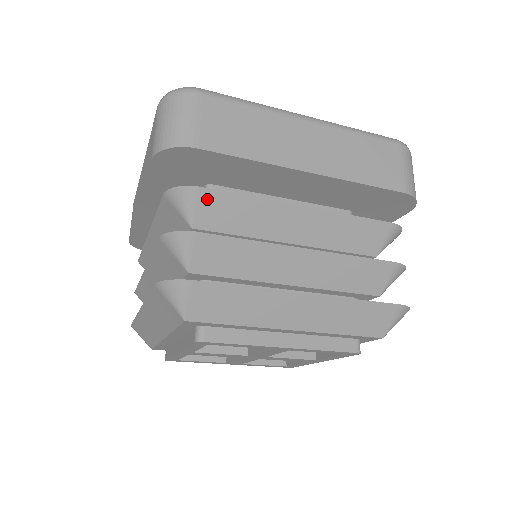
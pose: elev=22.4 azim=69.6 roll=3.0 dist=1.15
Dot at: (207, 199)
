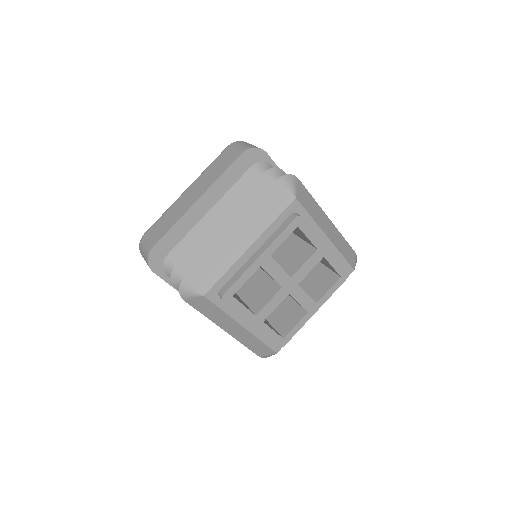
Dot at: occluded
